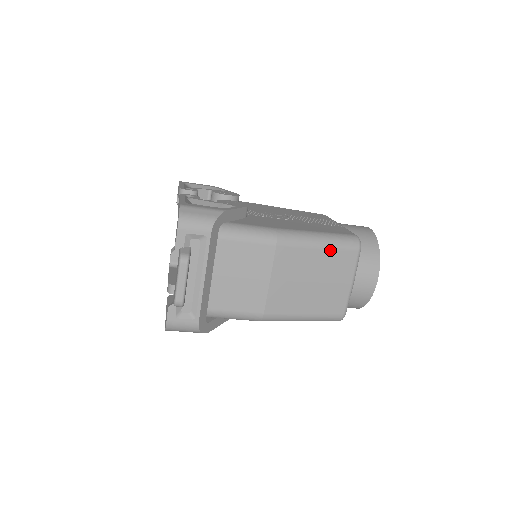
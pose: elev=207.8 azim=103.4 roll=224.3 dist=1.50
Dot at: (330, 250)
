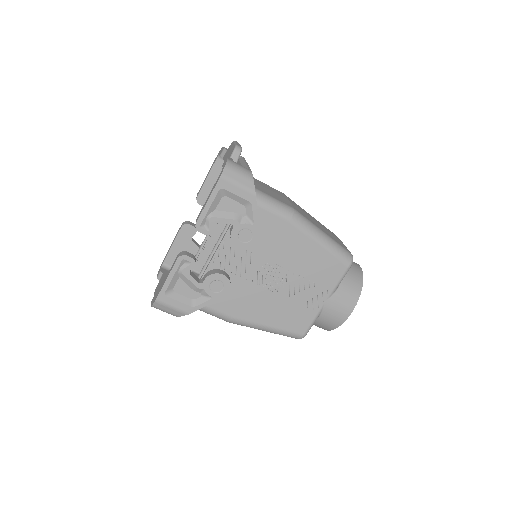
Dot at: occluded
